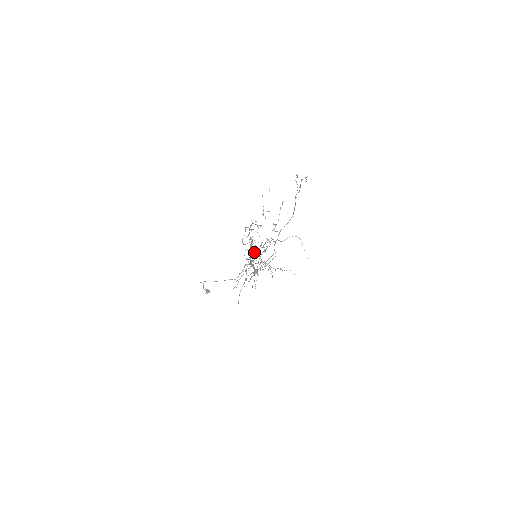
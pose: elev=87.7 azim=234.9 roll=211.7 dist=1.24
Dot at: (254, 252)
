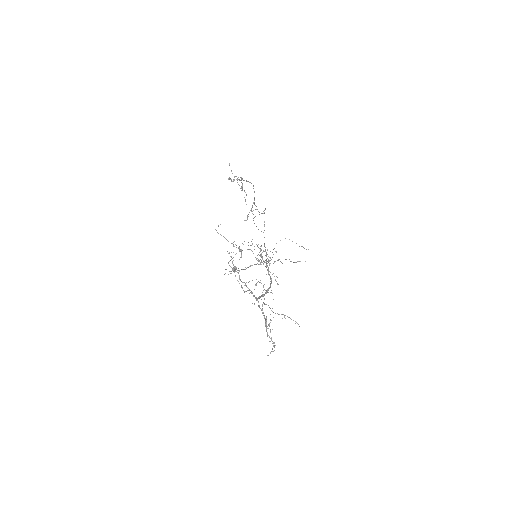
Dot at: occluded
